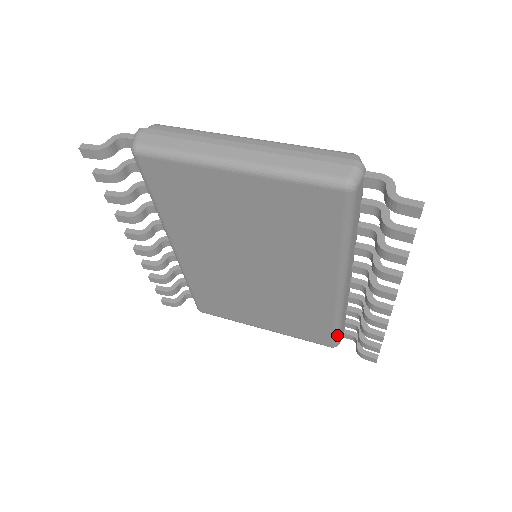
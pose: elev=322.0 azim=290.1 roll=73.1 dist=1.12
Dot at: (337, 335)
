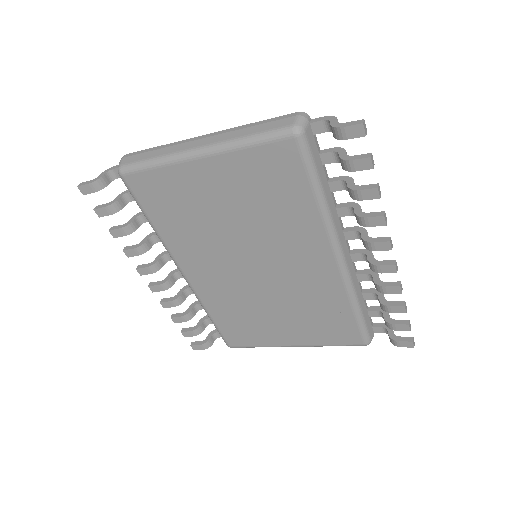
Dot at: (363, 326)
